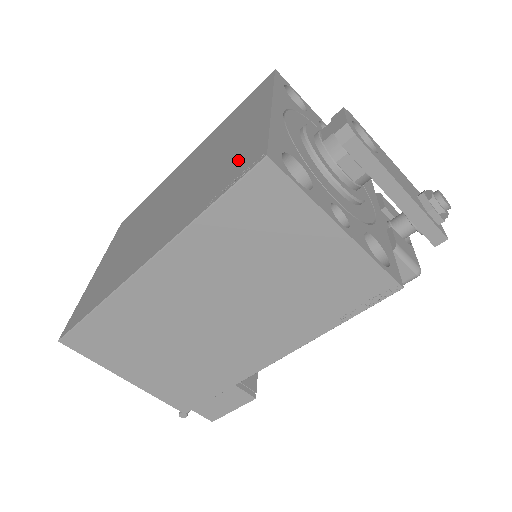
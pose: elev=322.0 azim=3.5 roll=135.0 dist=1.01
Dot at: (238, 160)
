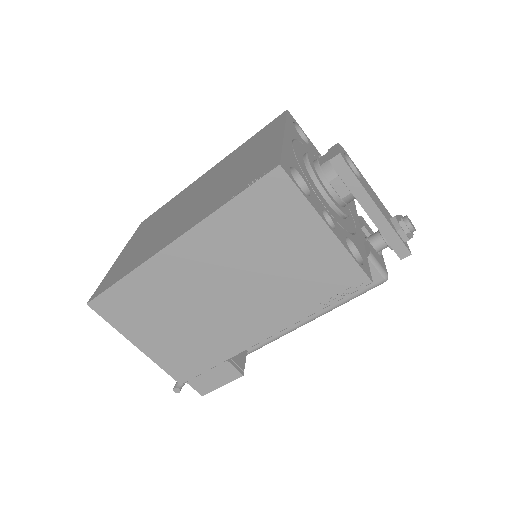
Dot at: (256, 169)
